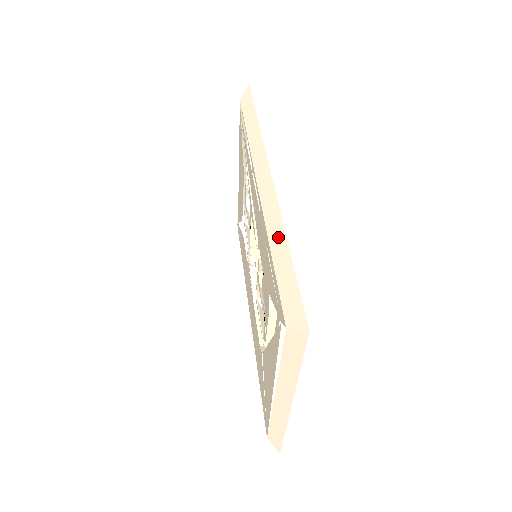
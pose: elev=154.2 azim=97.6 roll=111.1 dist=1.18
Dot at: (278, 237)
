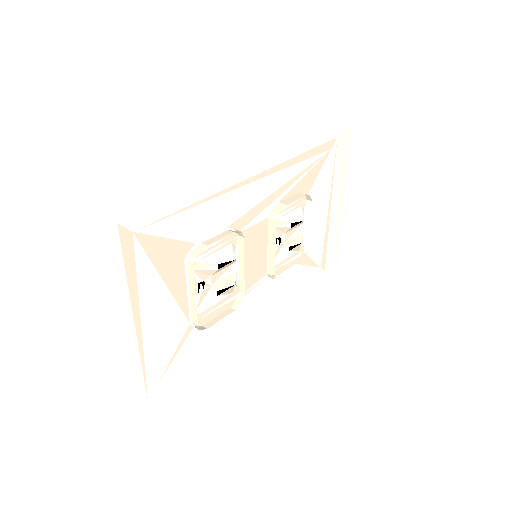
Dot at: occluded
